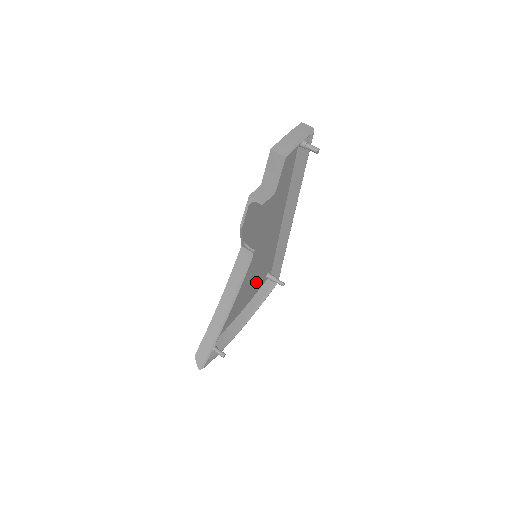
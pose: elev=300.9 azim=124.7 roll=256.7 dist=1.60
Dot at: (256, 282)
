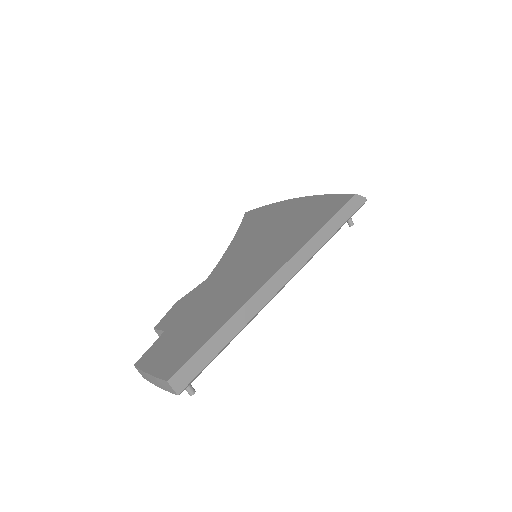
Dot at: occluded
